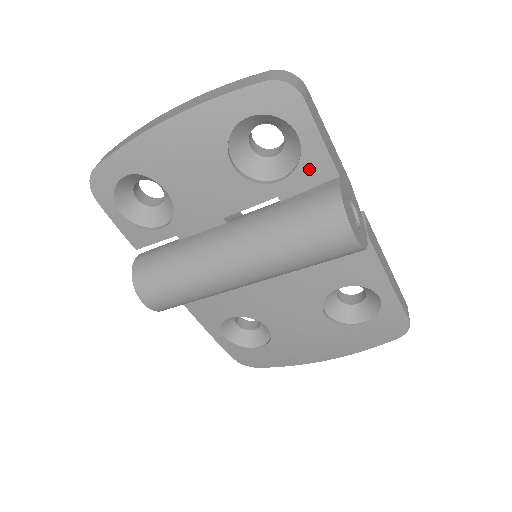
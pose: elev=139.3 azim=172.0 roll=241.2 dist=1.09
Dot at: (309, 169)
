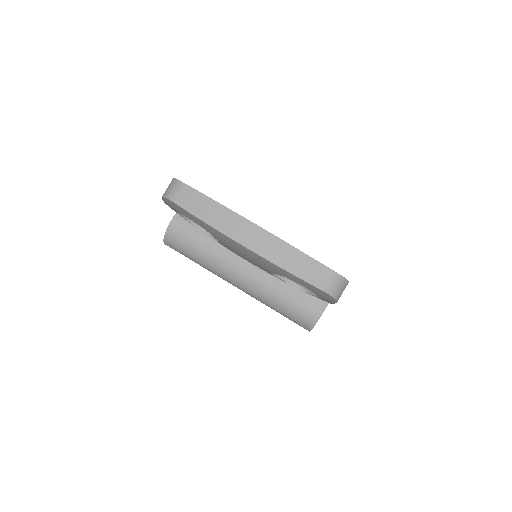
Dot at: occluded
